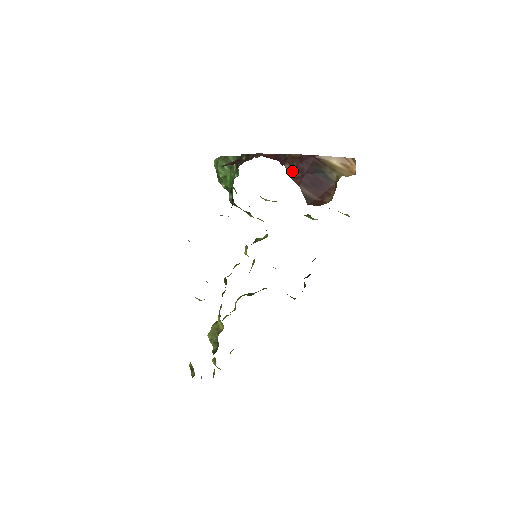
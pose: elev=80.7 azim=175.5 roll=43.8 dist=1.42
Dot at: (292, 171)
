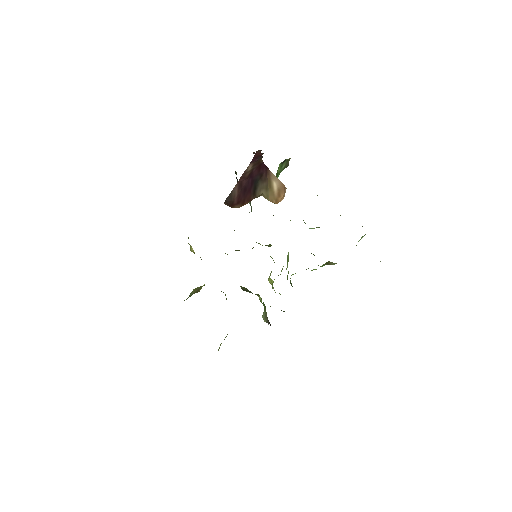
Dot at: (248, 171)
